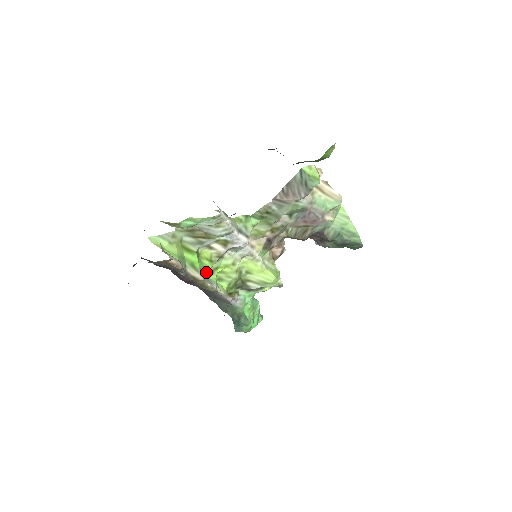
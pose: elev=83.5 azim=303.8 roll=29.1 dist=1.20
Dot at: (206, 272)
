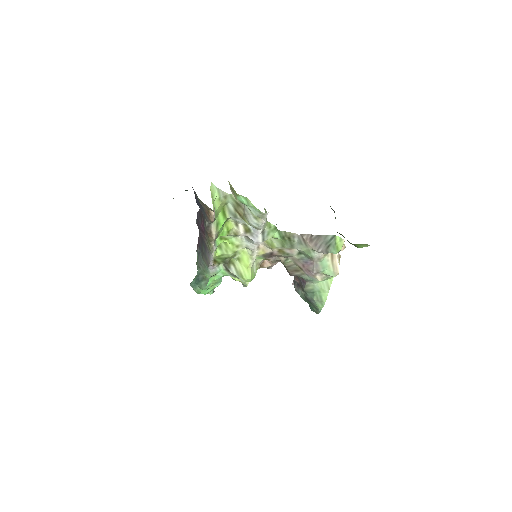
Dot at: (219, 235)
